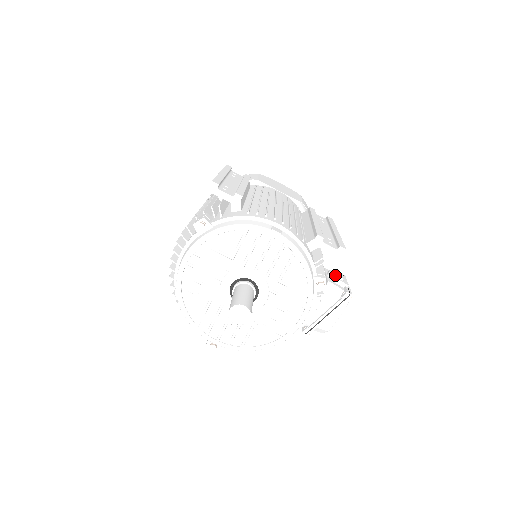
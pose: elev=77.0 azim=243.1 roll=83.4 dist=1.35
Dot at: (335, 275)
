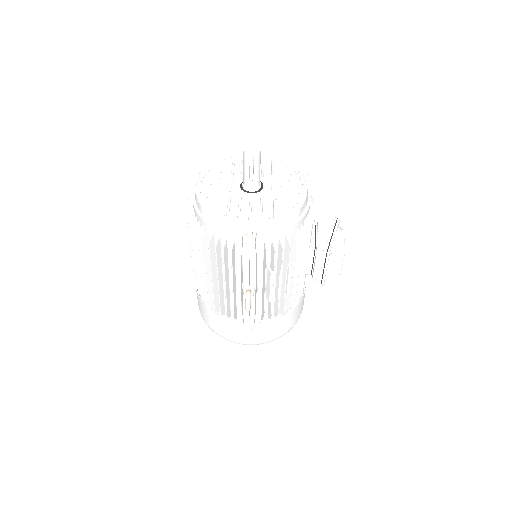
Dot at: occluded
